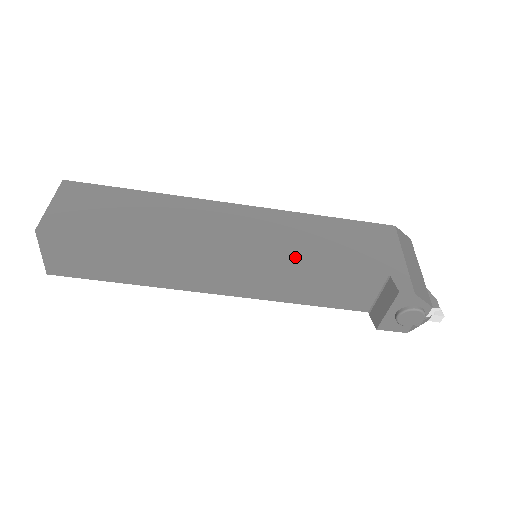
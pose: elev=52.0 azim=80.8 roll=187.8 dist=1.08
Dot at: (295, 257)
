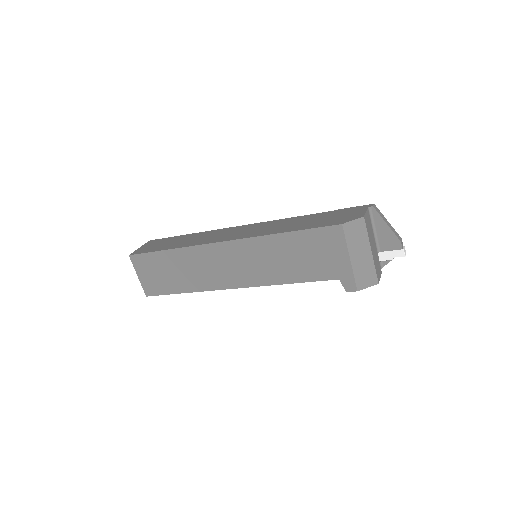
Dot at: (274, 280)
